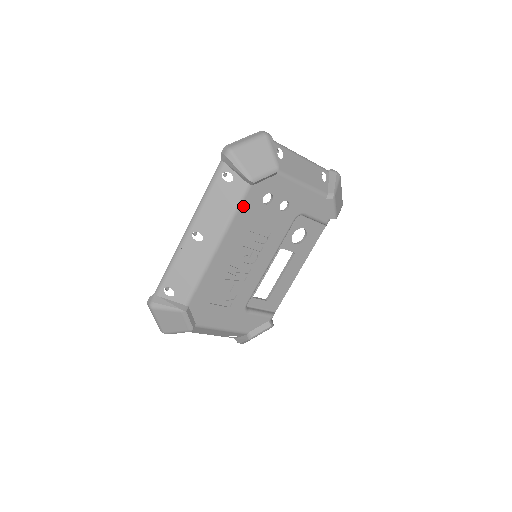
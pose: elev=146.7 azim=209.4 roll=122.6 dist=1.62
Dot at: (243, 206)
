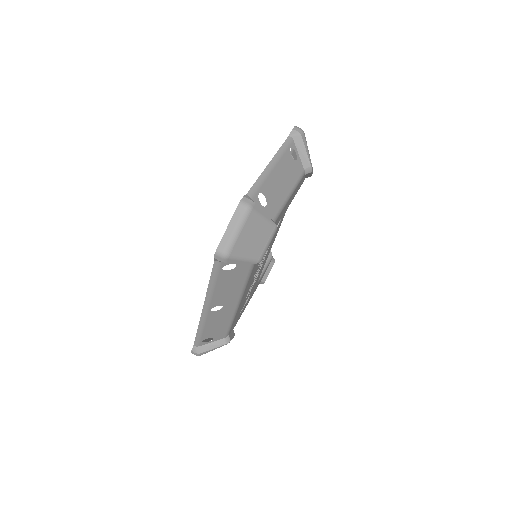
Dot at: (252, 270)
